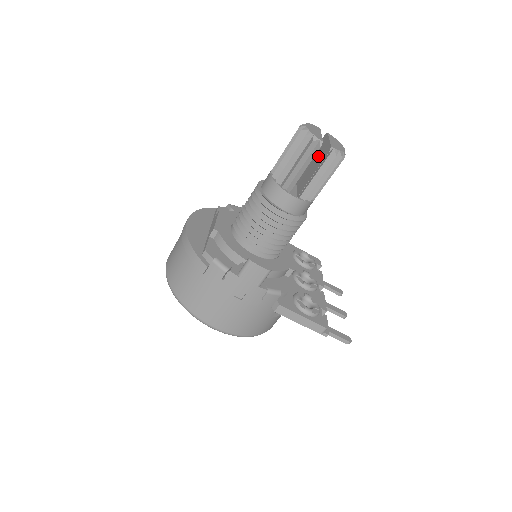
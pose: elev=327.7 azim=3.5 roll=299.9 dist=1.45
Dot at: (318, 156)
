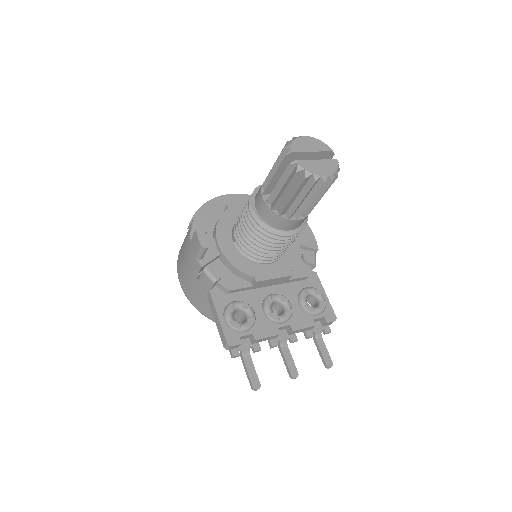
Dot at: occluded
